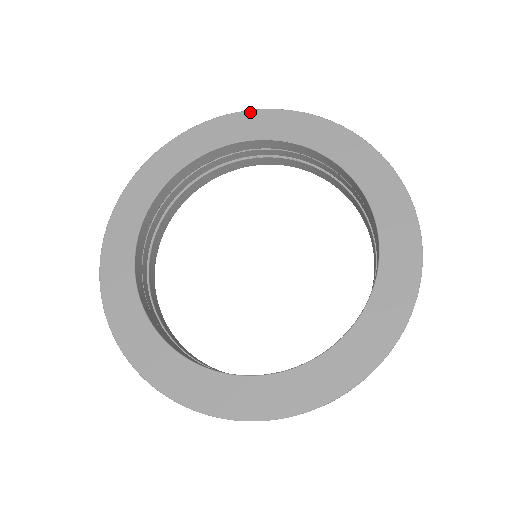
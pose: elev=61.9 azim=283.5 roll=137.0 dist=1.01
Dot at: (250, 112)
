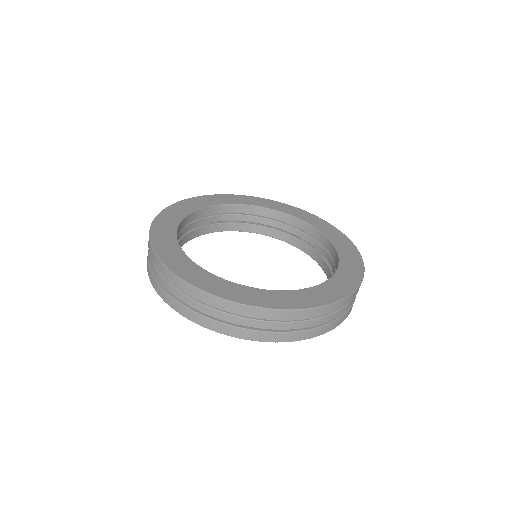
Dot at: (275, 201)
